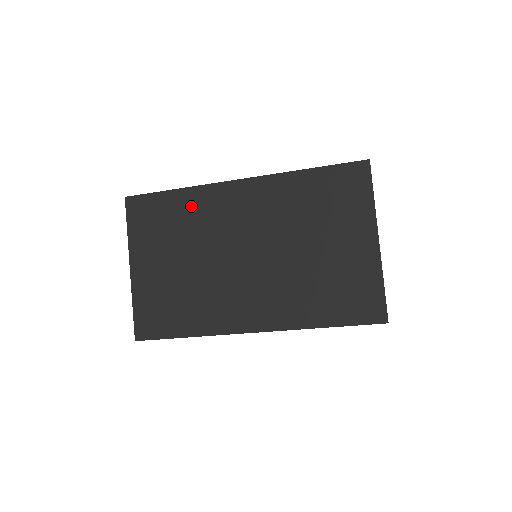
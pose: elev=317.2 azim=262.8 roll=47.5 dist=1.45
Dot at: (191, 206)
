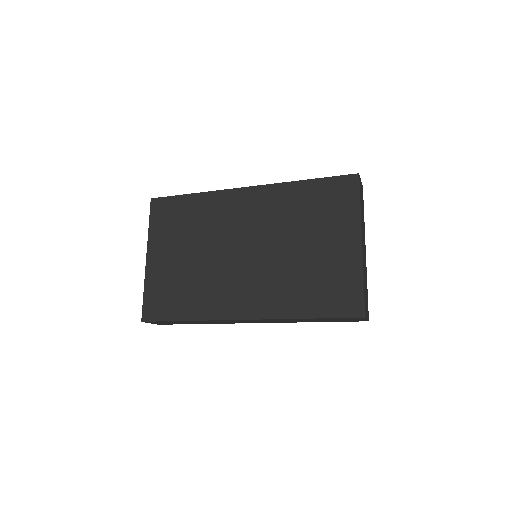
Dot at: (204, 208)
